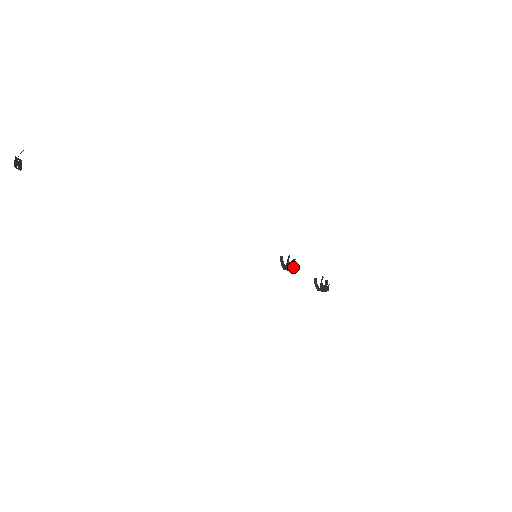
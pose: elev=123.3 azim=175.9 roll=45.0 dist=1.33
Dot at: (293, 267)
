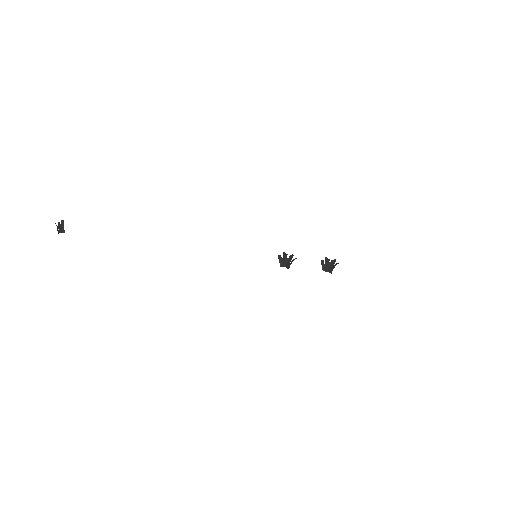
Dot at: (289, 265)
